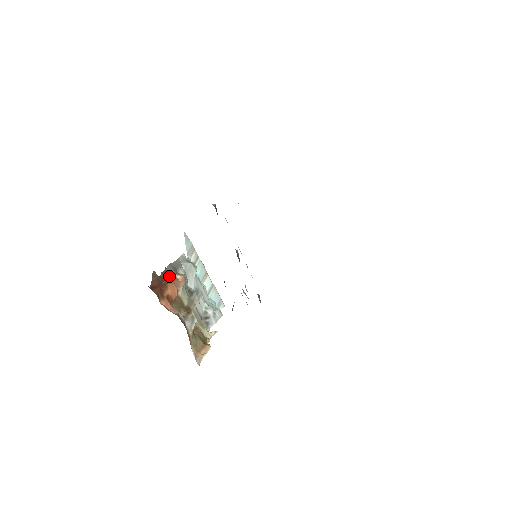
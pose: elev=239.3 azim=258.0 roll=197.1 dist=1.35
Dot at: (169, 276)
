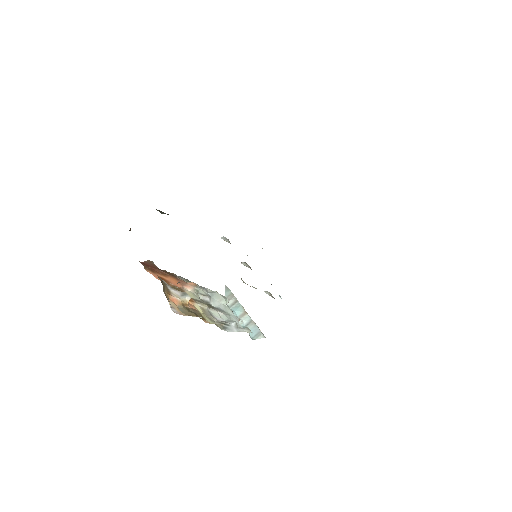
Dot at: (175, 277)
